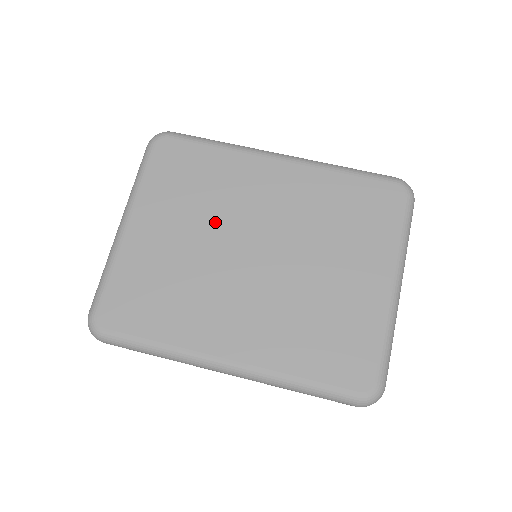
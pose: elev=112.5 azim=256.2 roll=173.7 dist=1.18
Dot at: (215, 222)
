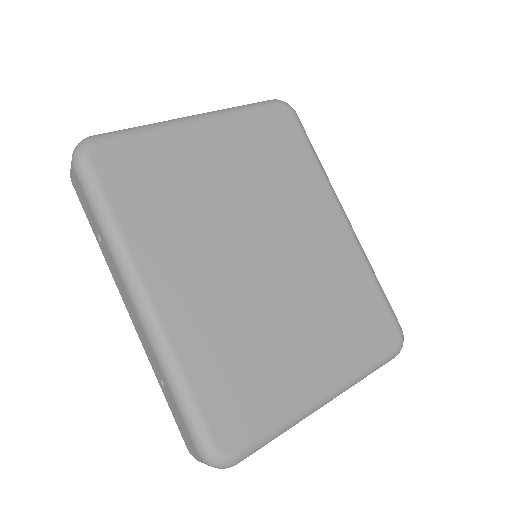
Dot at: (258, 199)
